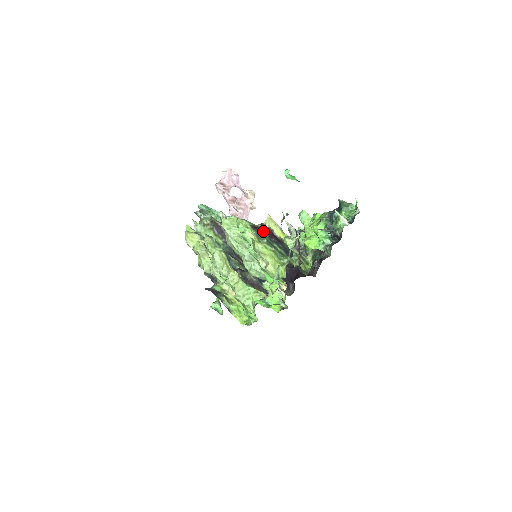
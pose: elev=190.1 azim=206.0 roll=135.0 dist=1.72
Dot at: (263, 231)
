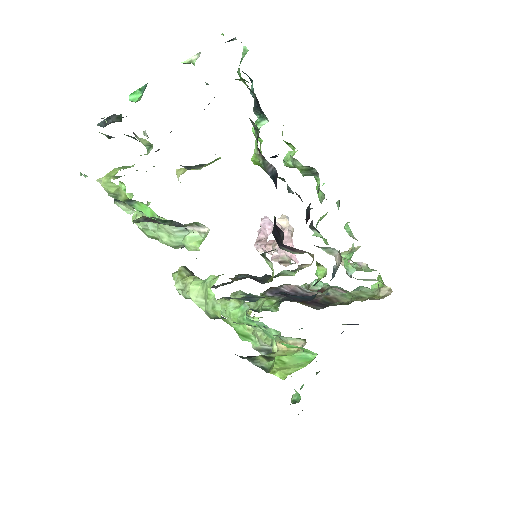
Dot at: occluded
